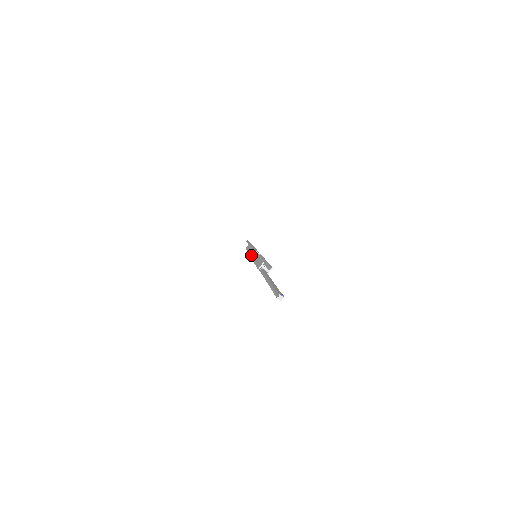
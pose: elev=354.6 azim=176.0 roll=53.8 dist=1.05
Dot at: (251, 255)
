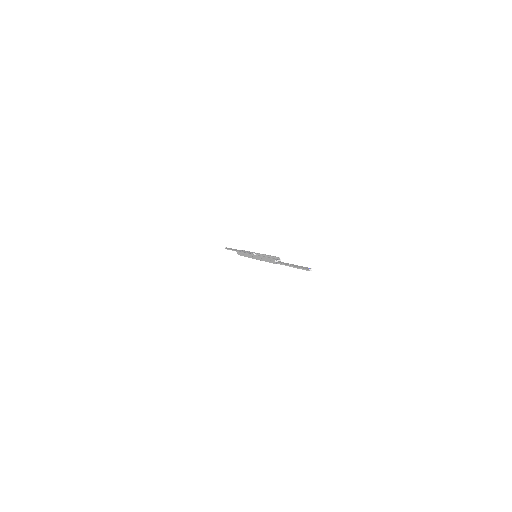
Dot at: (254, 258)
